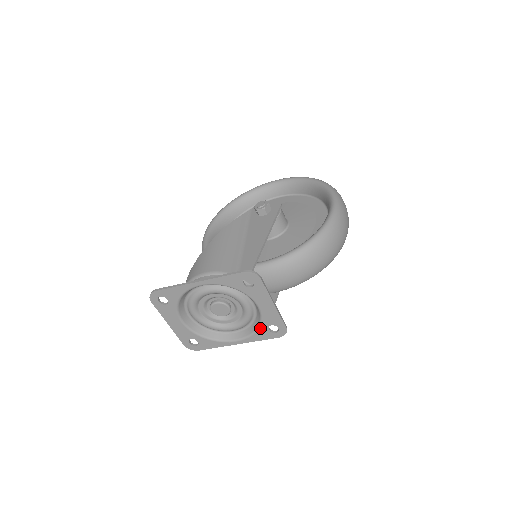
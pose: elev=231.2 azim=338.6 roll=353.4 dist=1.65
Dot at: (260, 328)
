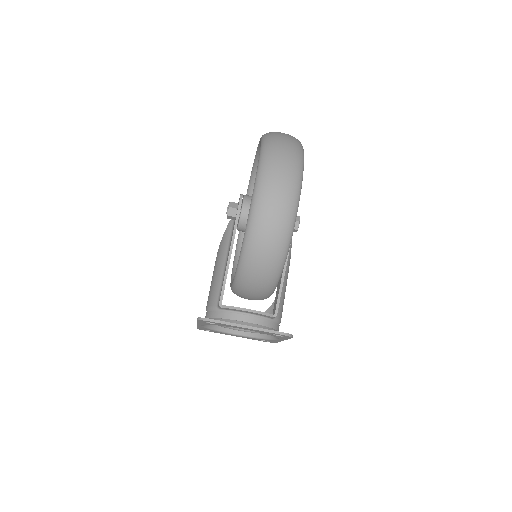
Dot at: (272, 335)
